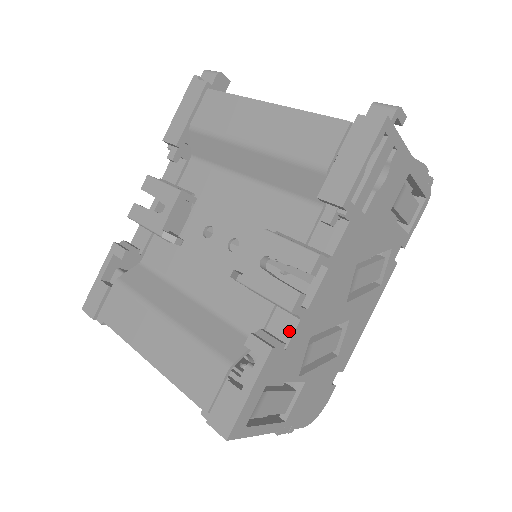
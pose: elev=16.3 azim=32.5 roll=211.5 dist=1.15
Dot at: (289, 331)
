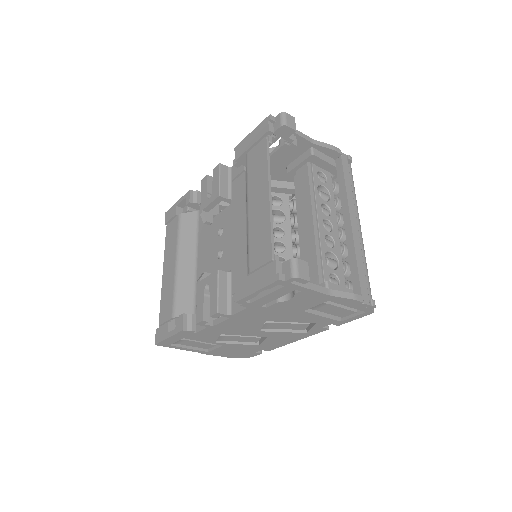
Dot at: (202, 327)
